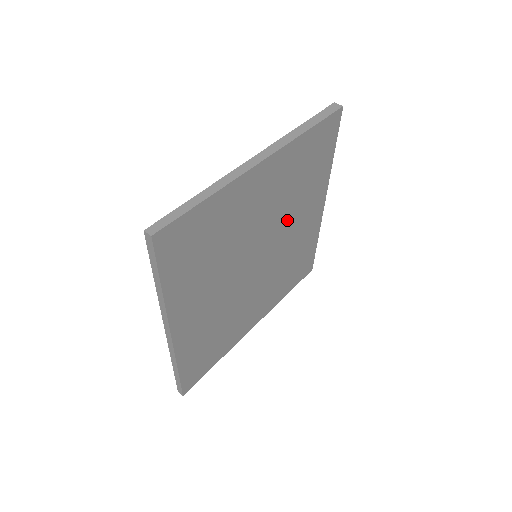
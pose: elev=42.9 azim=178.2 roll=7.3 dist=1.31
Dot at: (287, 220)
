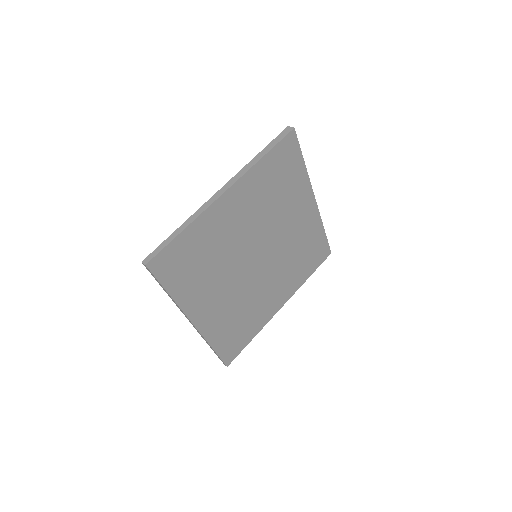
Dot at: (275, 224)
